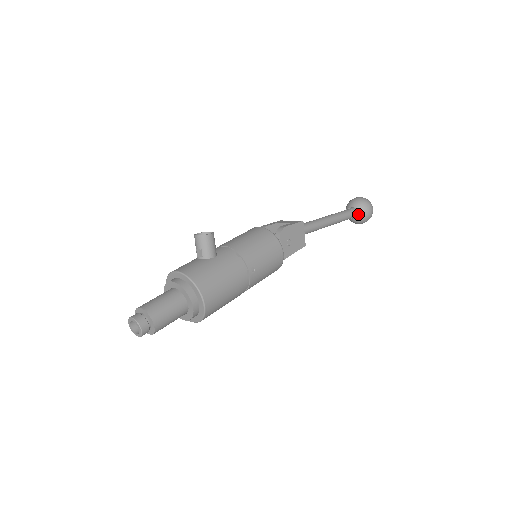
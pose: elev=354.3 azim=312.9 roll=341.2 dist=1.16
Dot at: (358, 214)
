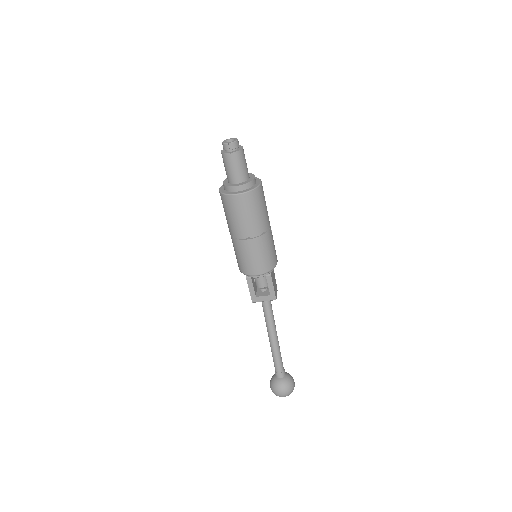
Dot at: (285, 375)
